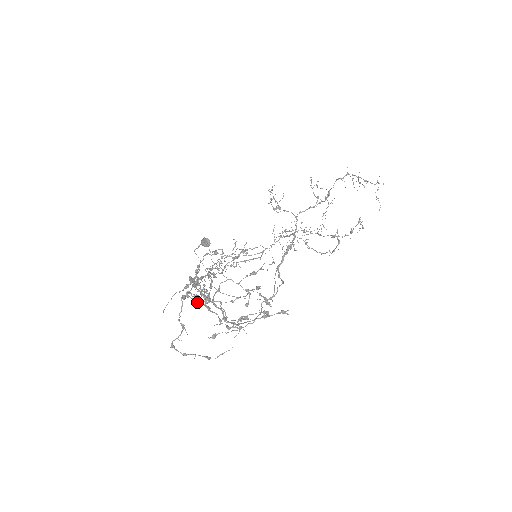
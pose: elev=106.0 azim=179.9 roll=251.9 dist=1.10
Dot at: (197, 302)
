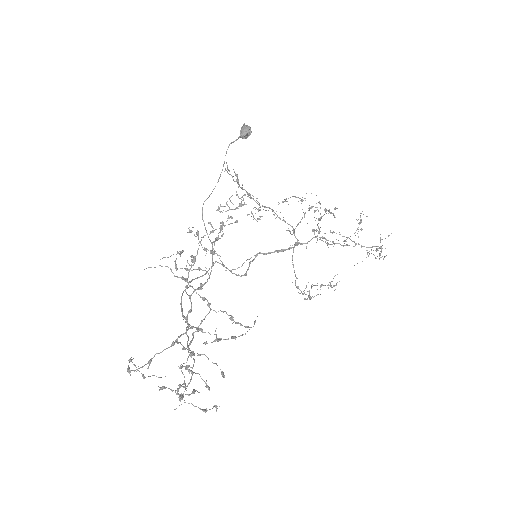
Dot at: occluded
